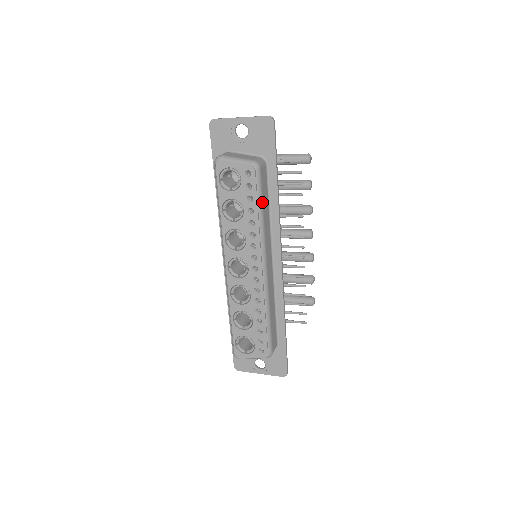
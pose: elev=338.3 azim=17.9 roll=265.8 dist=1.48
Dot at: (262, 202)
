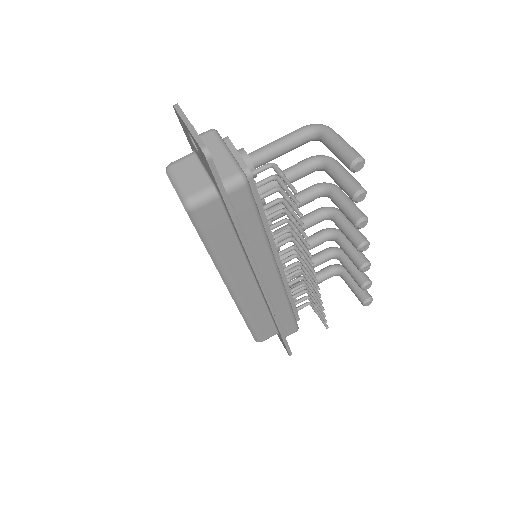
Dot at: (209, 239)
